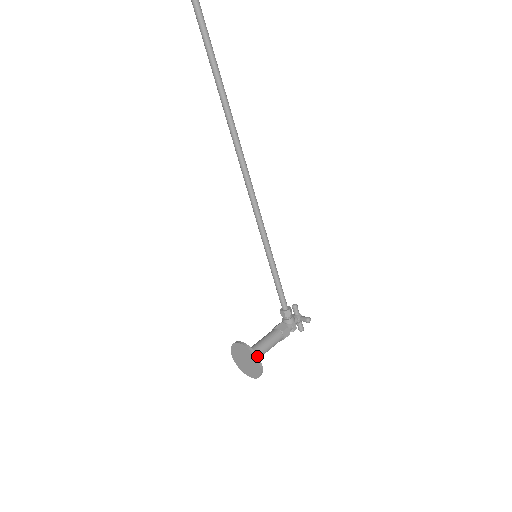
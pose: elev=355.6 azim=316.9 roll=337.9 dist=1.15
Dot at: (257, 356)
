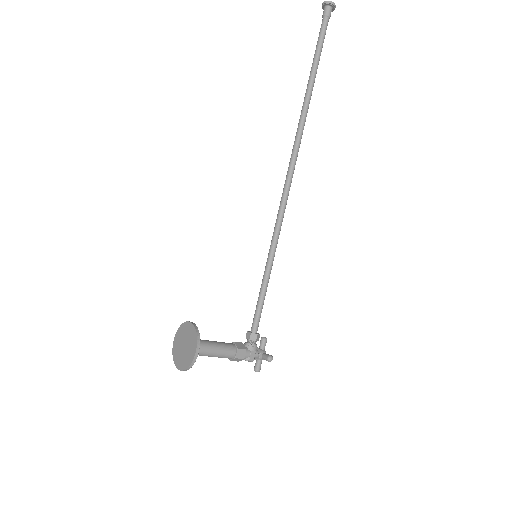
Dot at: (199, 340)
